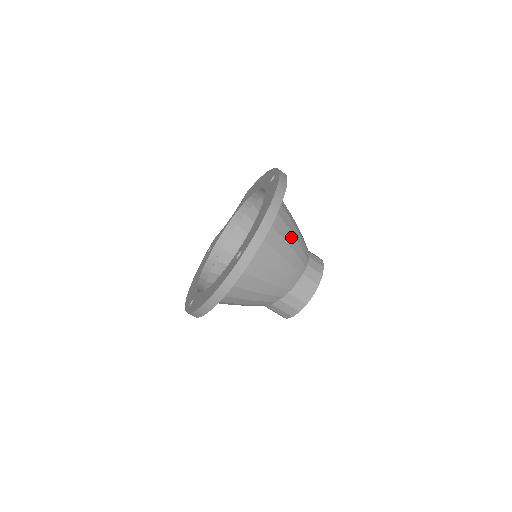
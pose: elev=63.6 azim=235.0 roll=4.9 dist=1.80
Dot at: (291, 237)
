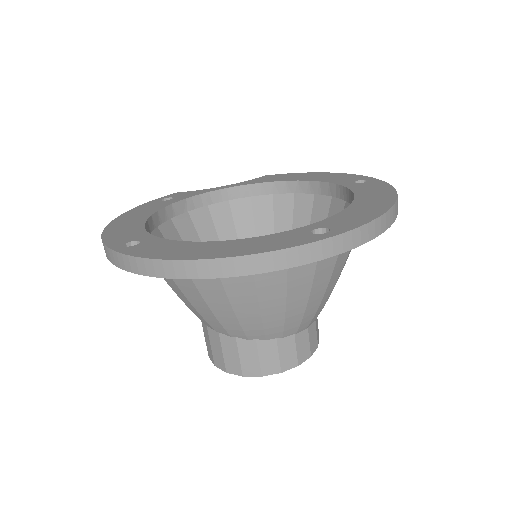
Dot at: occluded
